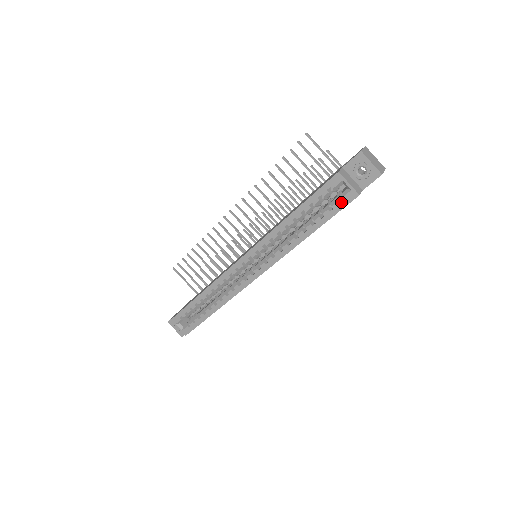
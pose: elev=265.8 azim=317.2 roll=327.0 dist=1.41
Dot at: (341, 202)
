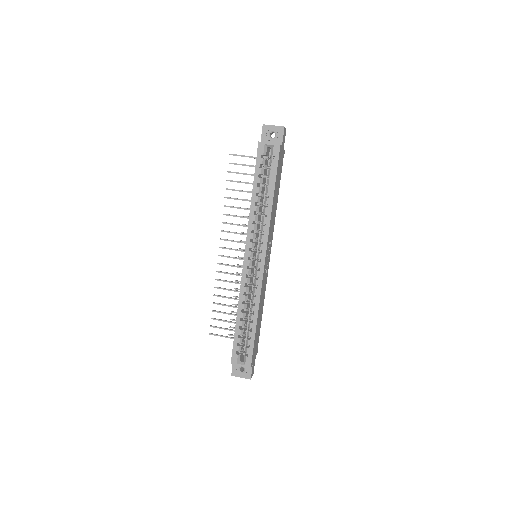
Dot at: (274, 158)
